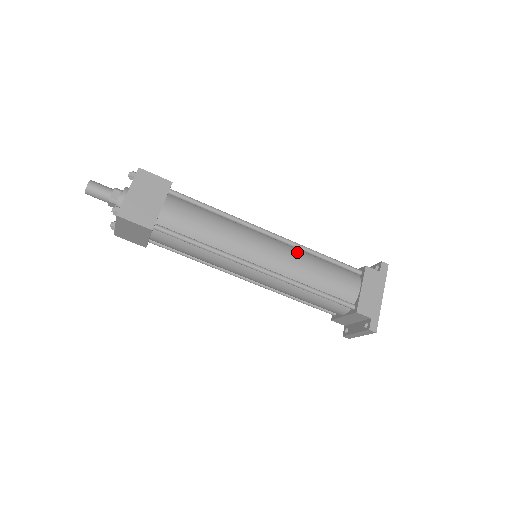
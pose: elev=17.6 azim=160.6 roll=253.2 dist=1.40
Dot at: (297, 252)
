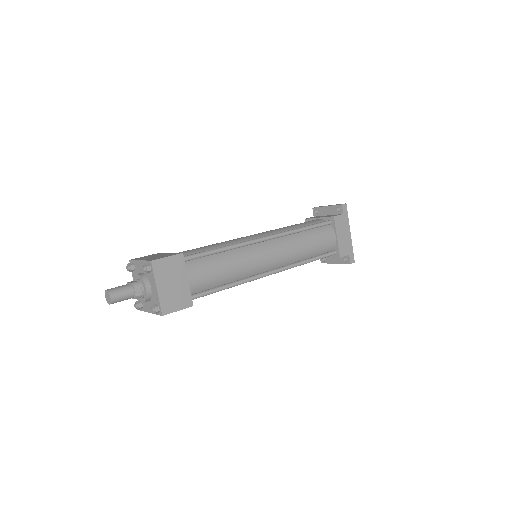
Dot at: (289, 240)
